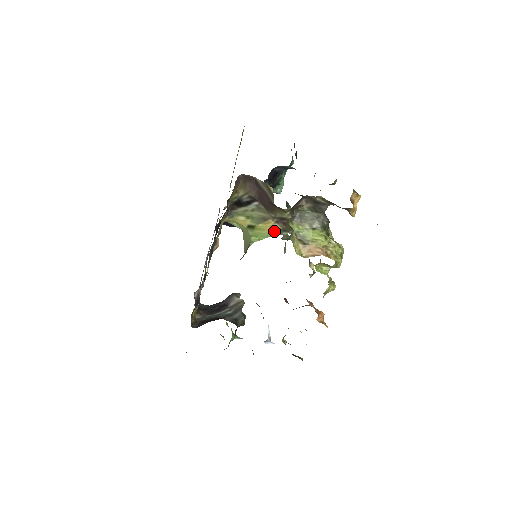
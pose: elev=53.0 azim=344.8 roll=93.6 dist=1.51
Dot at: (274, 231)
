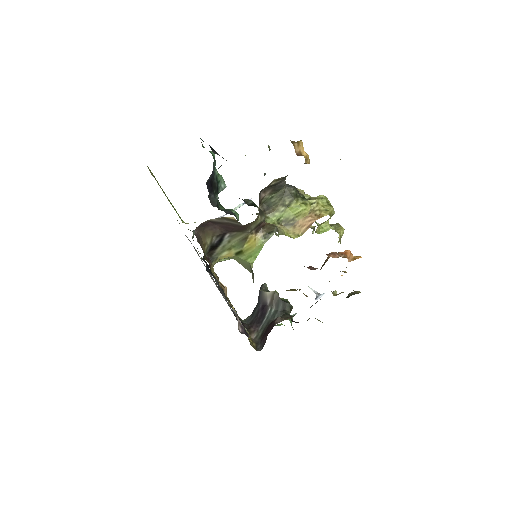
Dot at: (261, 241)
